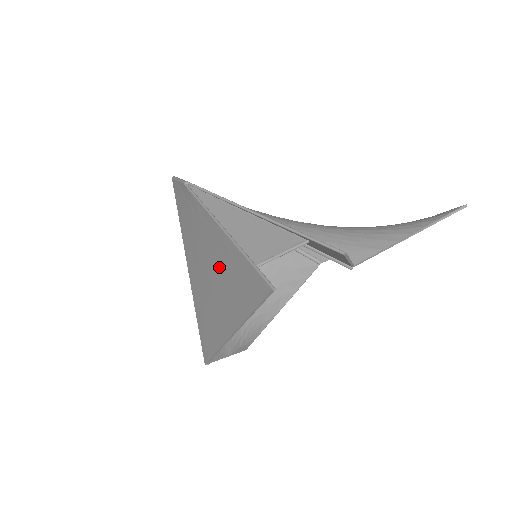
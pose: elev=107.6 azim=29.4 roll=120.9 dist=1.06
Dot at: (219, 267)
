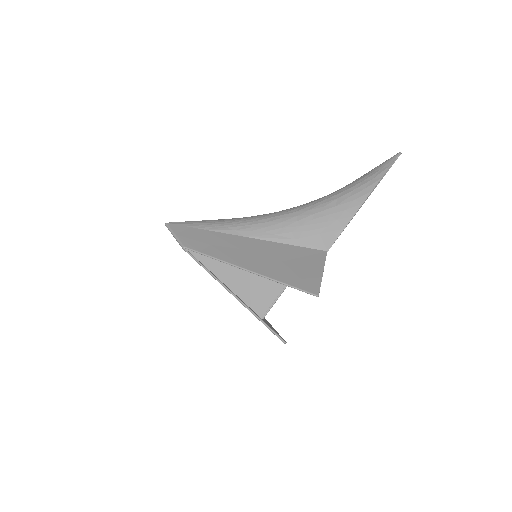
Dot at: occluded
